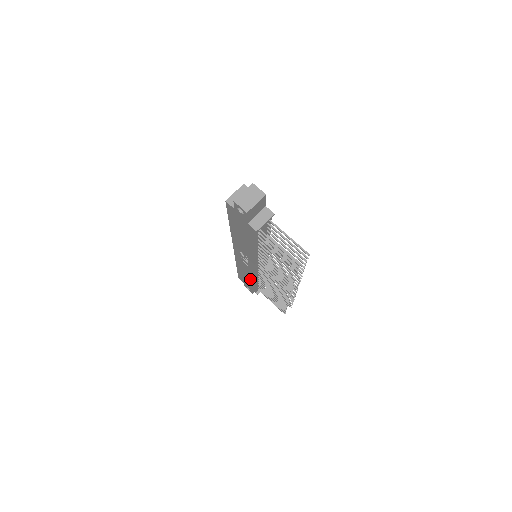
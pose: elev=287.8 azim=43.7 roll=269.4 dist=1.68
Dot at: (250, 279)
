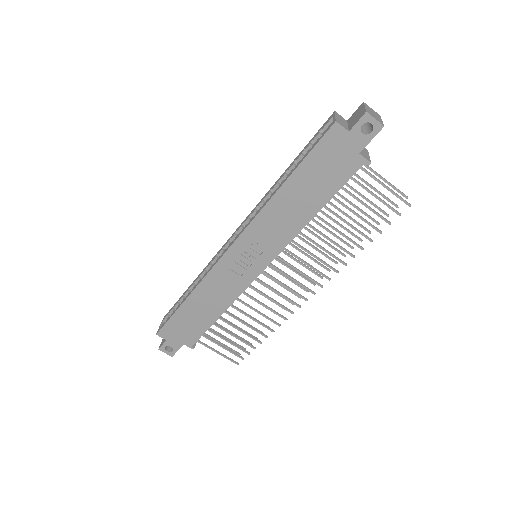
Dot at: (209, 313)
